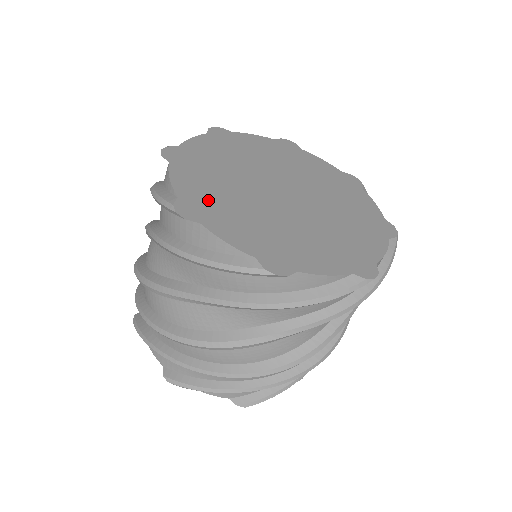
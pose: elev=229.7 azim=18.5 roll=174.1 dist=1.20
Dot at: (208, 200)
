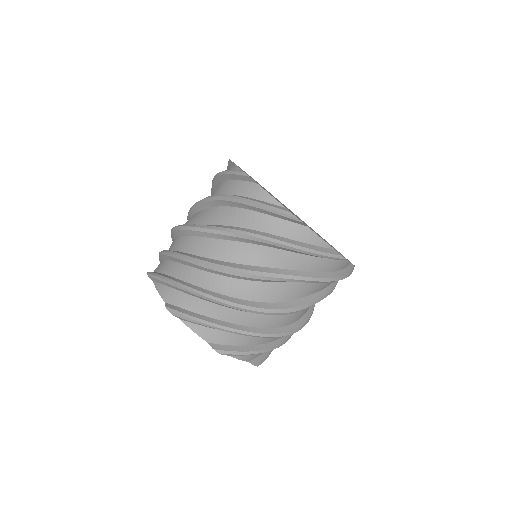
Dot at: occluded
